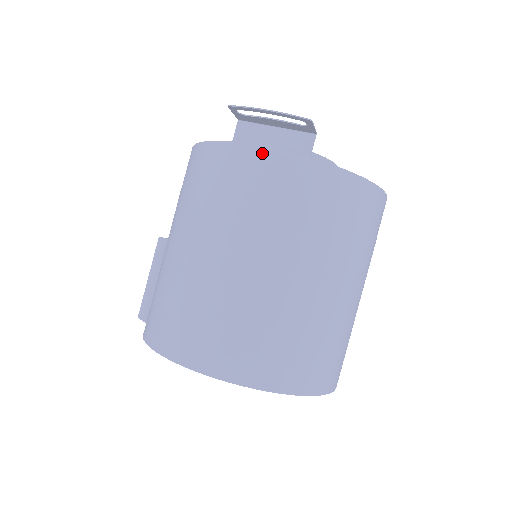
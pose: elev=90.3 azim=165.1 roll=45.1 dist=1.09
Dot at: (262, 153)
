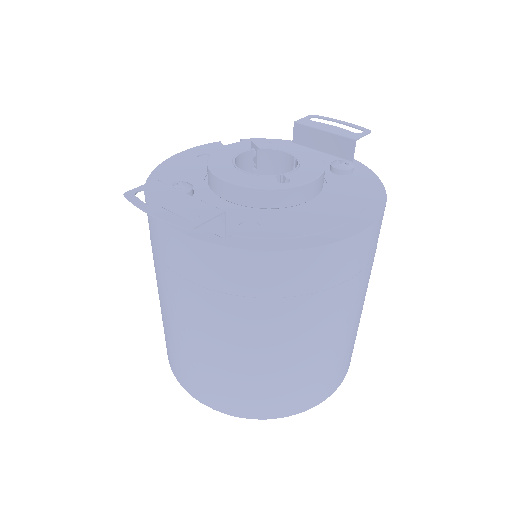
Dot at: (175, 236)
